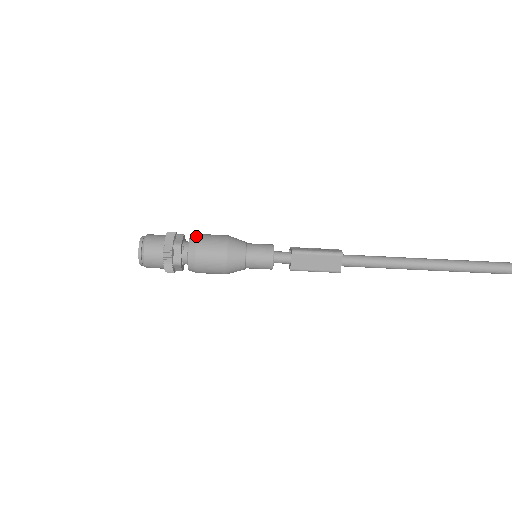
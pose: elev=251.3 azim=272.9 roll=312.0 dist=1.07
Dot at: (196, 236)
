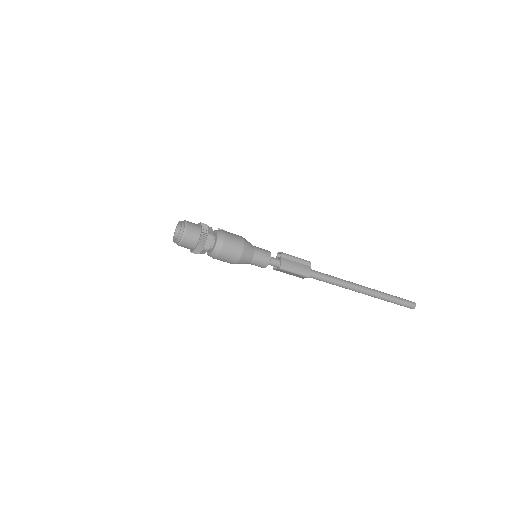
Dot at: (221, 245)
